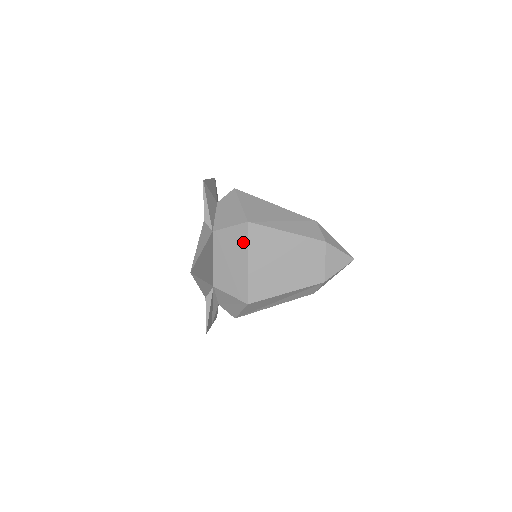
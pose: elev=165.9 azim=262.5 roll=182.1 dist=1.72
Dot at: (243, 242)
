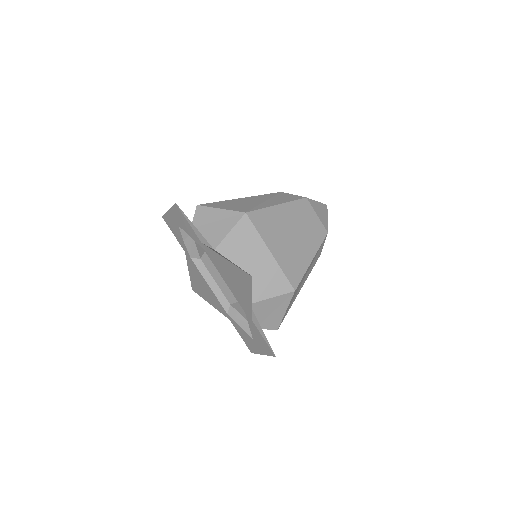
Dot at: (253, 235)
